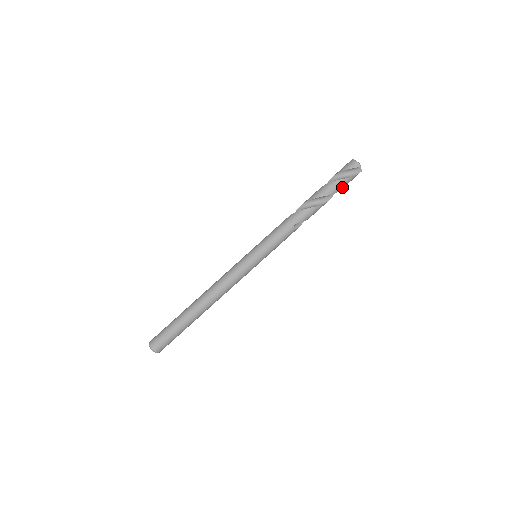
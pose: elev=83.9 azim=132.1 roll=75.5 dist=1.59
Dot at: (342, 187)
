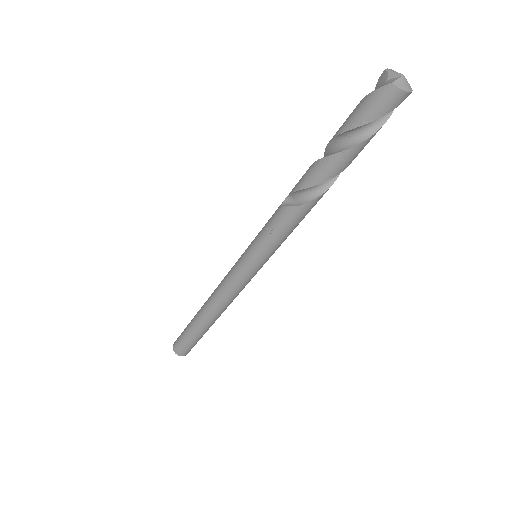
Dot at: occluded
